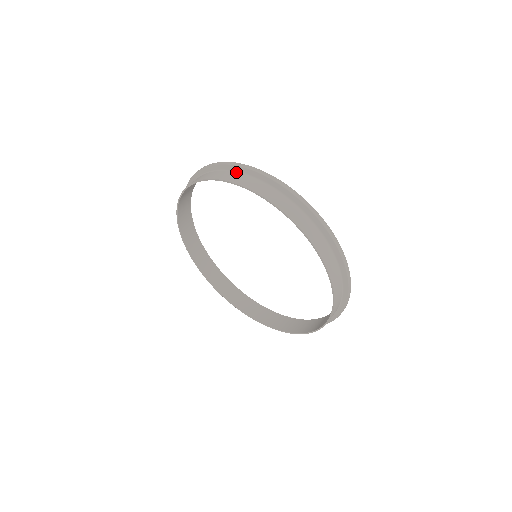
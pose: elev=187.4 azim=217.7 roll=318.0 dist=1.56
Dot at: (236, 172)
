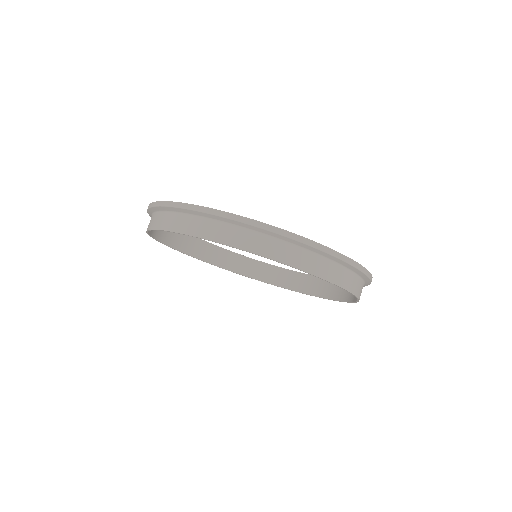
Dot at: (280, 241)
